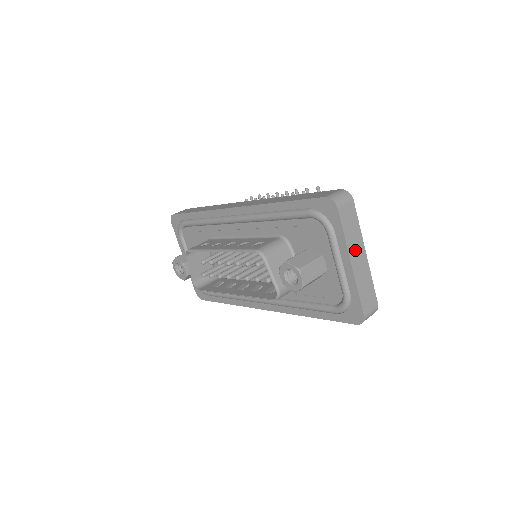
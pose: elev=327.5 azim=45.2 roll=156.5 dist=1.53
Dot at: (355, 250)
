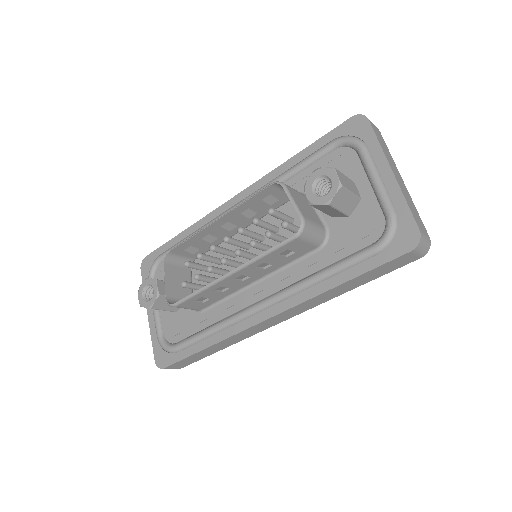
Dot at: (392, 166)
